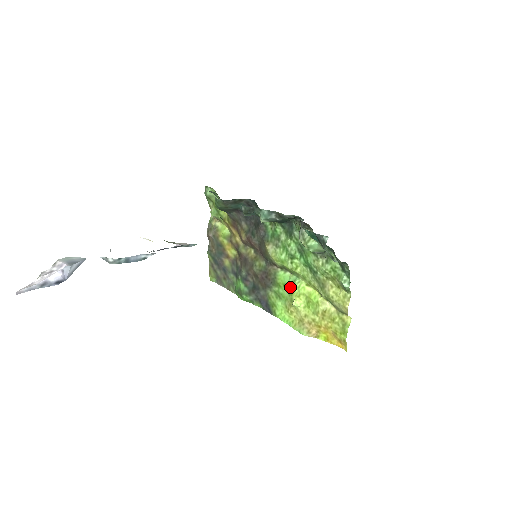
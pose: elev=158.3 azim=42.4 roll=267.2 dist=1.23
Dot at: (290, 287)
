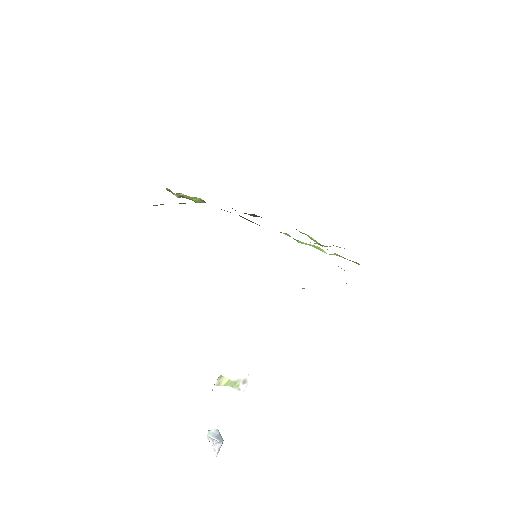
Dot at: (294, 239)
